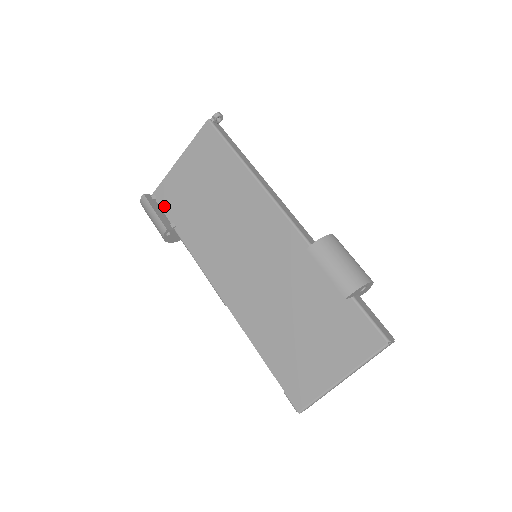
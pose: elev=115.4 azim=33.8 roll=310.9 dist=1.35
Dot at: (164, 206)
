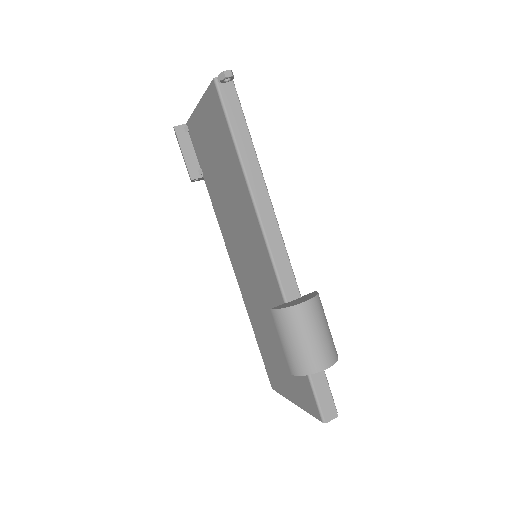
Dot at: (194, 145)
